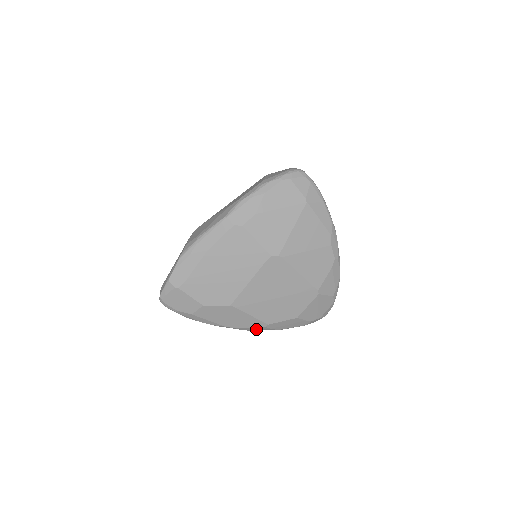
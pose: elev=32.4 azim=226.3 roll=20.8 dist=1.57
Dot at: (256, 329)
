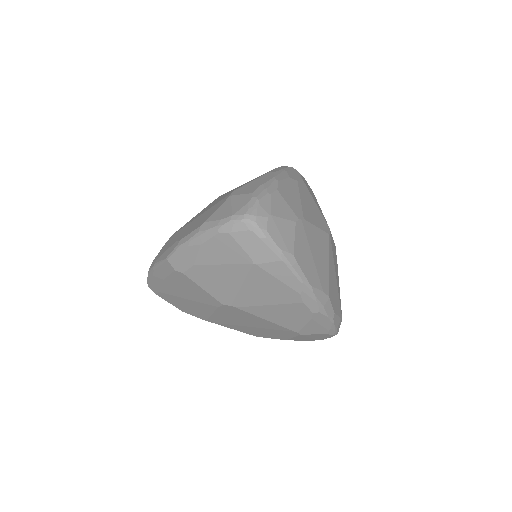
Dot at: occluded
